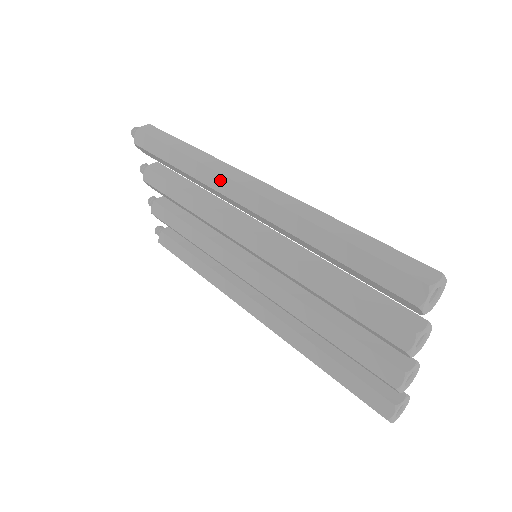
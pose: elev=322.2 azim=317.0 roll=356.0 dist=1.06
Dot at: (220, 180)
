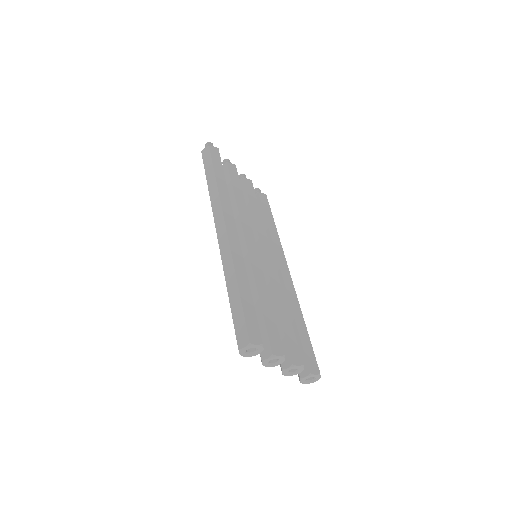
Dot at: occluded
